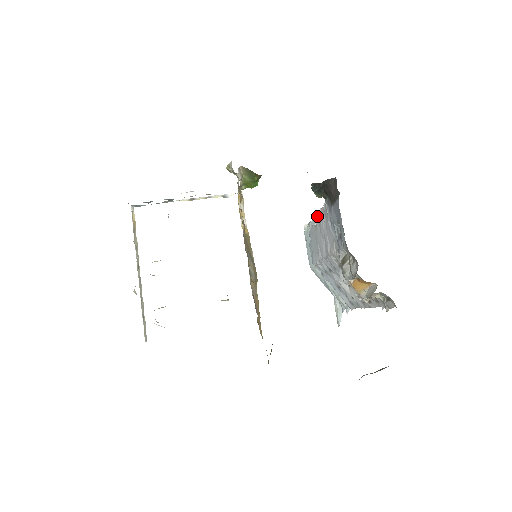
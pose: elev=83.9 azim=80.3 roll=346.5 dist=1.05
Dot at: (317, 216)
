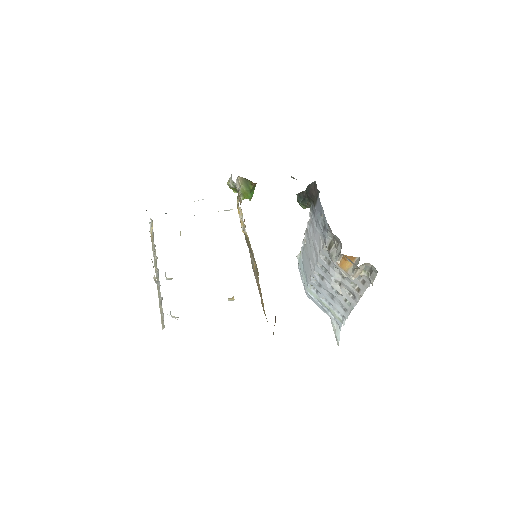
Dot at: (306, 233)
